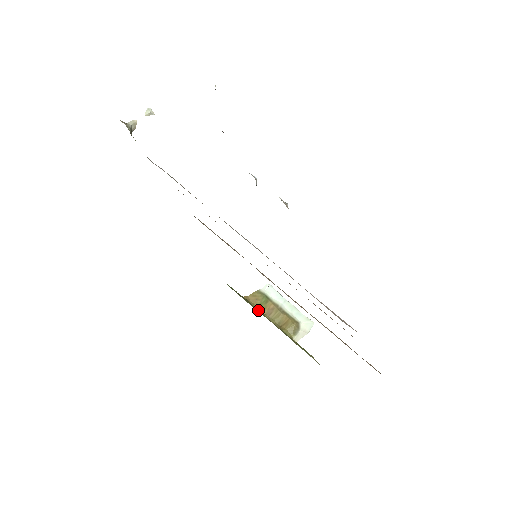
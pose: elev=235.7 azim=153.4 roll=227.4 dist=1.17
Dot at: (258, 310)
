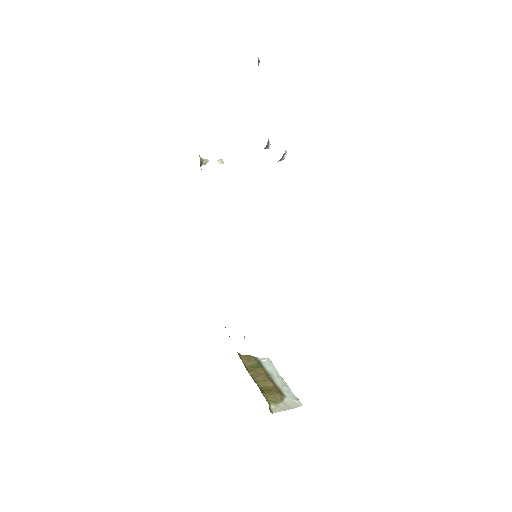
Dot at: occluded
